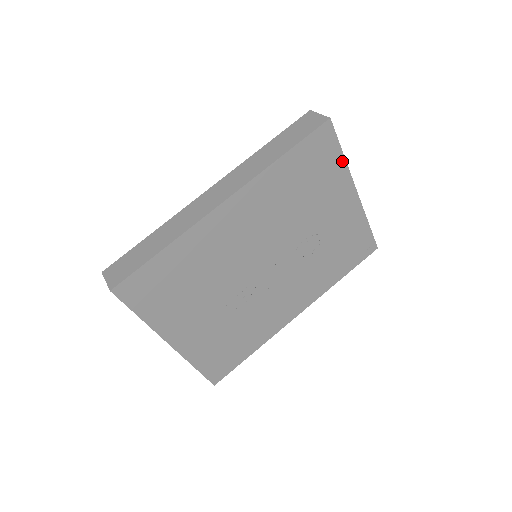
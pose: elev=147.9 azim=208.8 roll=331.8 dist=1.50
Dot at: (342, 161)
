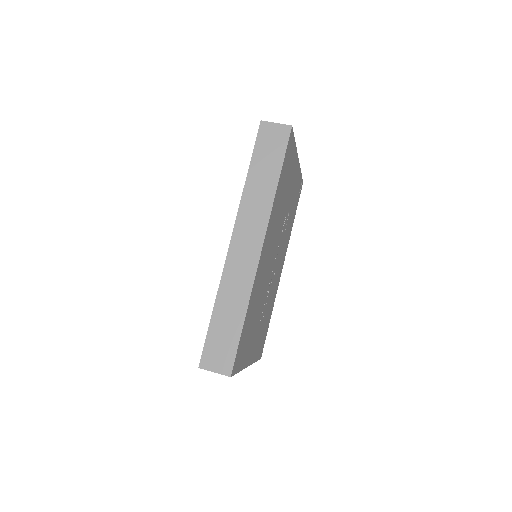
Dot at: (295, 148)
